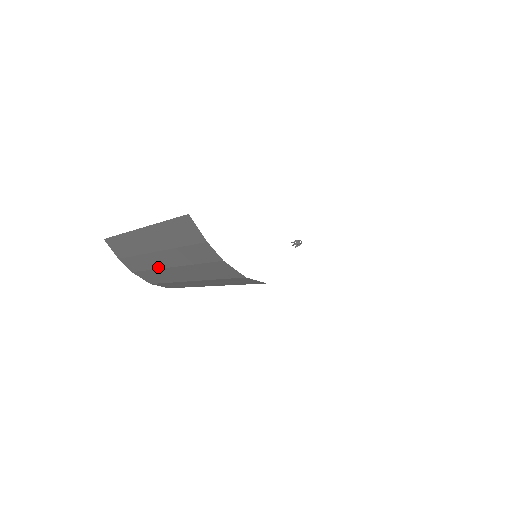
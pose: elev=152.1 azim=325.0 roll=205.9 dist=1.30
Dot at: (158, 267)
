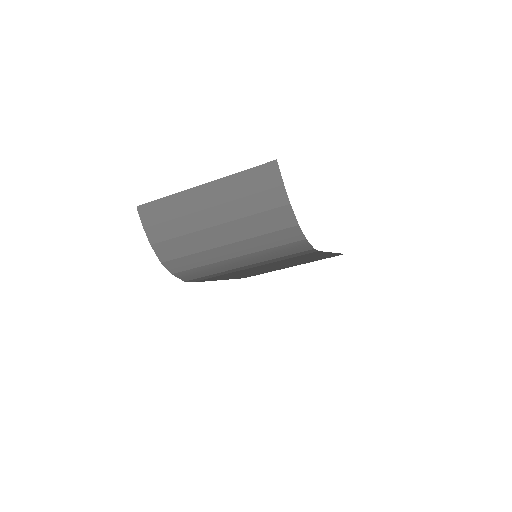
Dot at: (198, 229)
